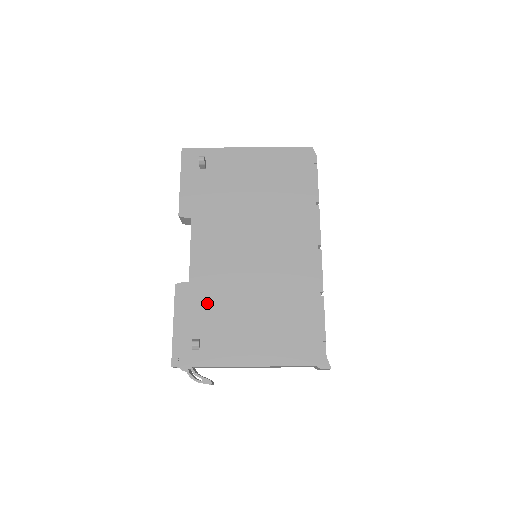
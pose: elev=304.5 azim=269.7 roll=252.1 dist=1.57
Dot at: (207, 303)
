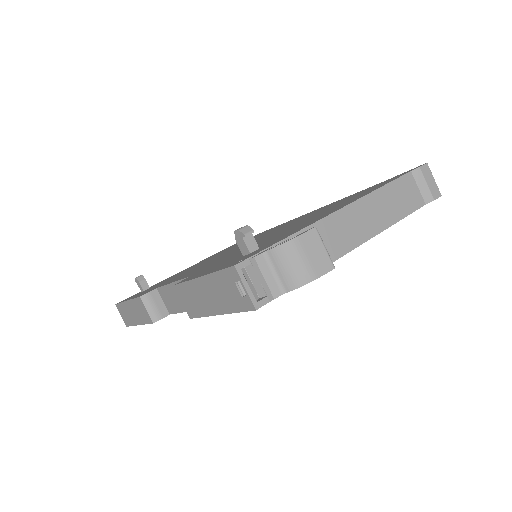
Dot at: (230, 258)
